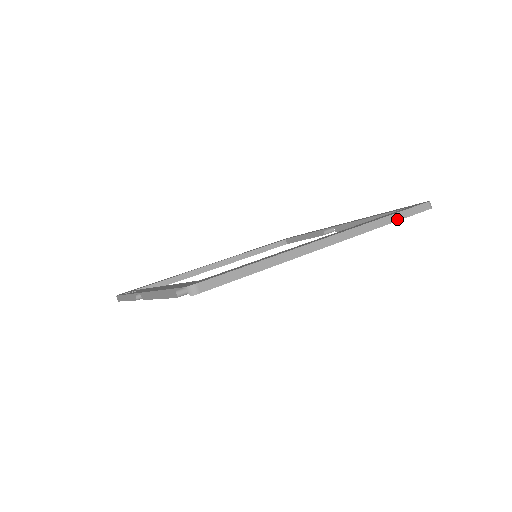
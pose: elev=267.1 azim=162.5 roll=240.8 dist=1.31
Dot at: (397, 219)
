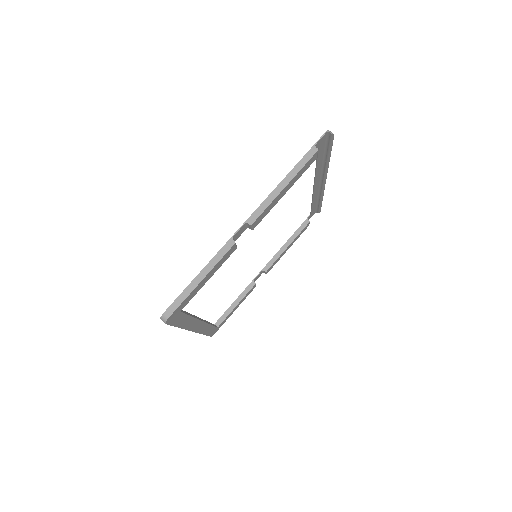
Dot at: occluded
